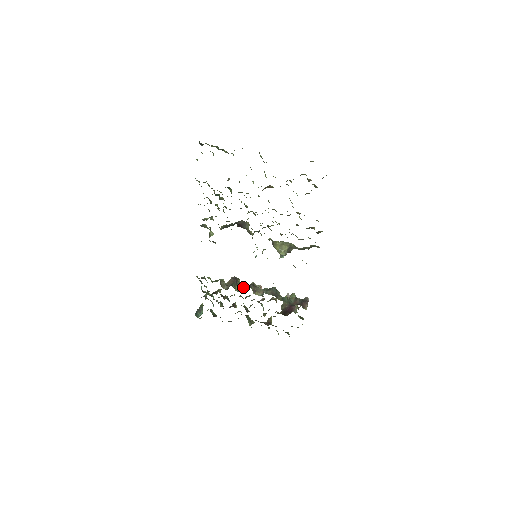
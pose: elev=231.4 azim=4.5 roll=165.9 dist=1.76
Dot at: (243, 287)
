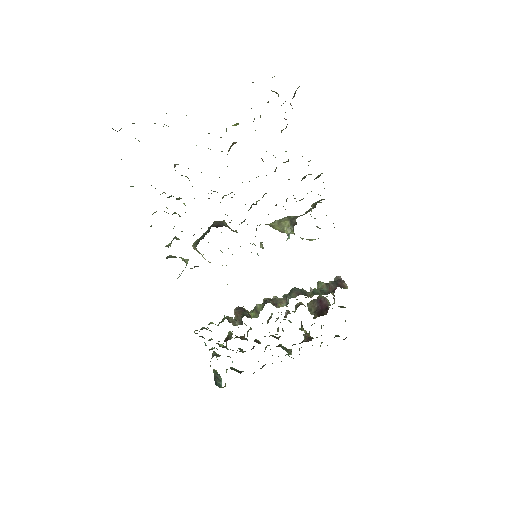
Dot at: (259, 308)
